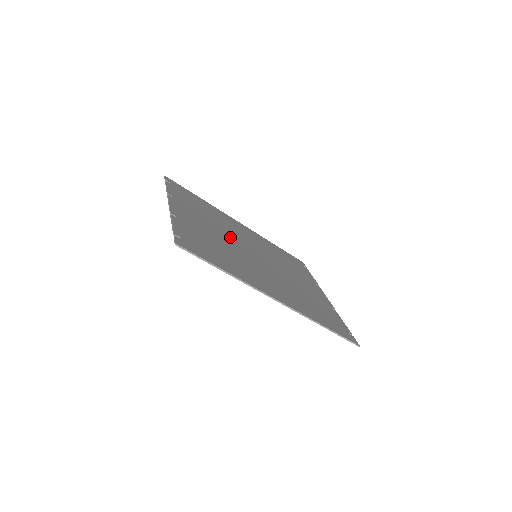
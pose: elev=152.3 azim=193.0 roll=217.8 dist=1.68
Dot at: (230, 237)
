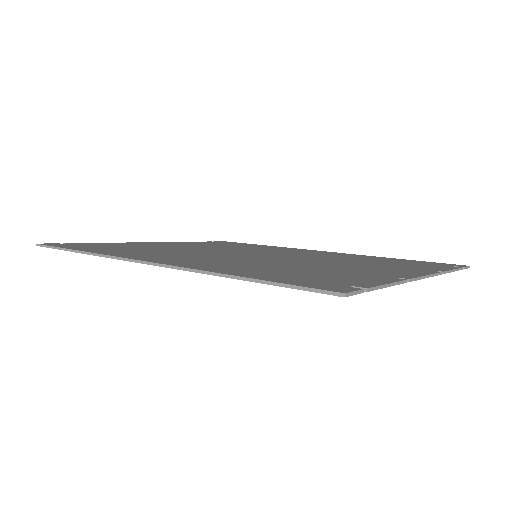
Dot at: (226, 250)
